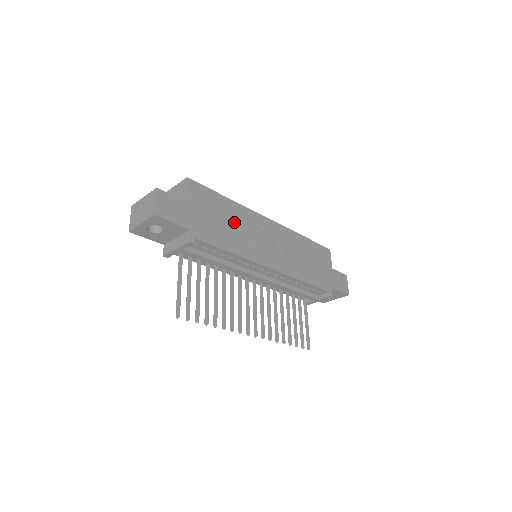
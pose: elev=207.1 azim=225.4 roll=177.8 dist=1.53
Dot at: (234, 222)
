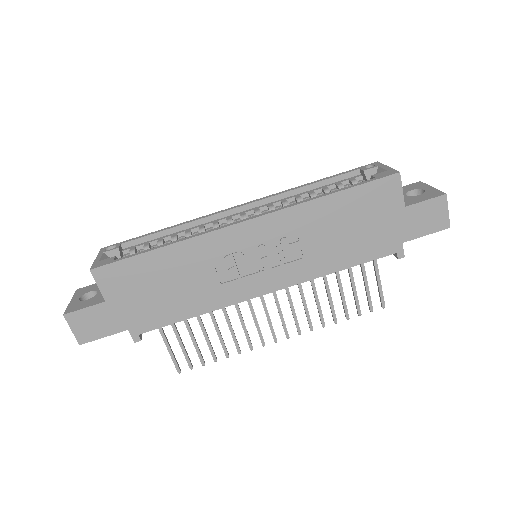
Dot at: (184, 274)
